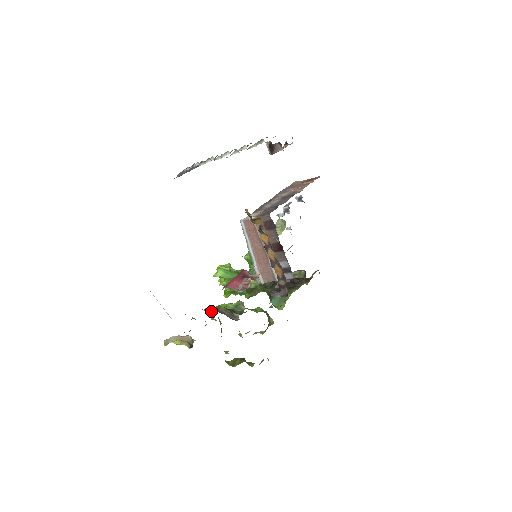
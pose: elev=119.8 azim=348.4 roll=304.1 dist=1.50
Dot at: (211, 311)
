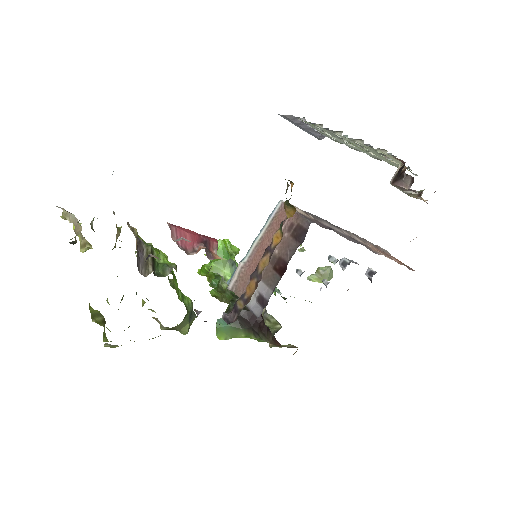
Dot at: occluded
